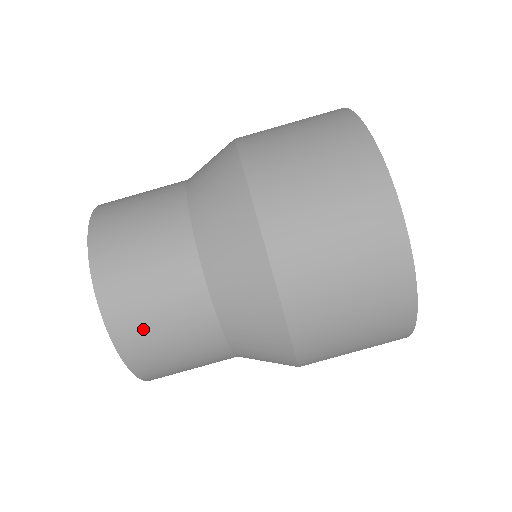
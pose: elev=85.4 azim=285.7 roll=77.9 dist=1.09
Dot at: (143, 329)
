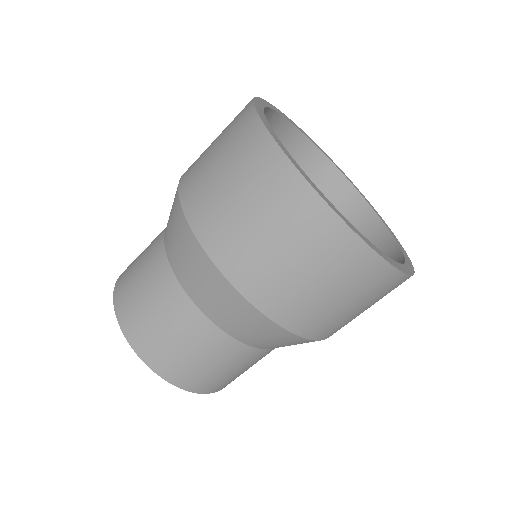
Dot at: (171, 357)
